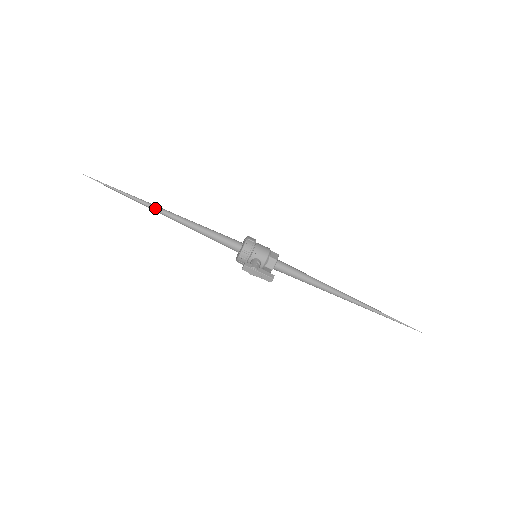
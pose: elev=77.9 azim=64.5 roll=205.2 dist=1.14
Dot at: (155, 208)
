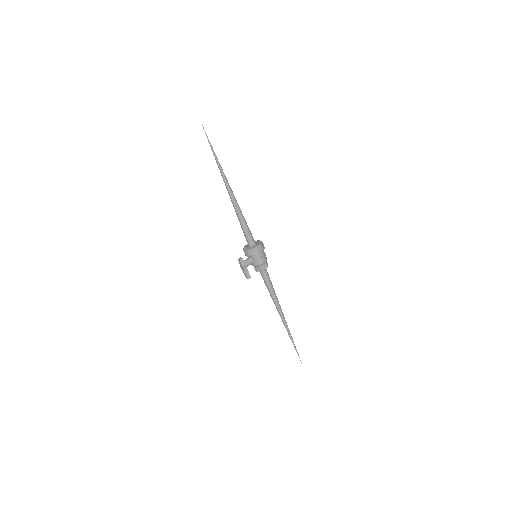
Dot at: (225, 183)
